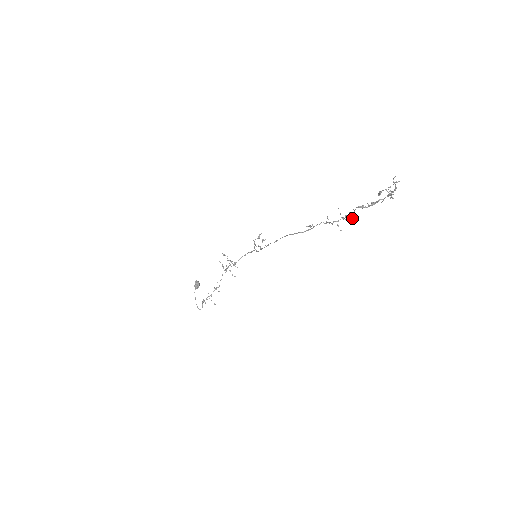
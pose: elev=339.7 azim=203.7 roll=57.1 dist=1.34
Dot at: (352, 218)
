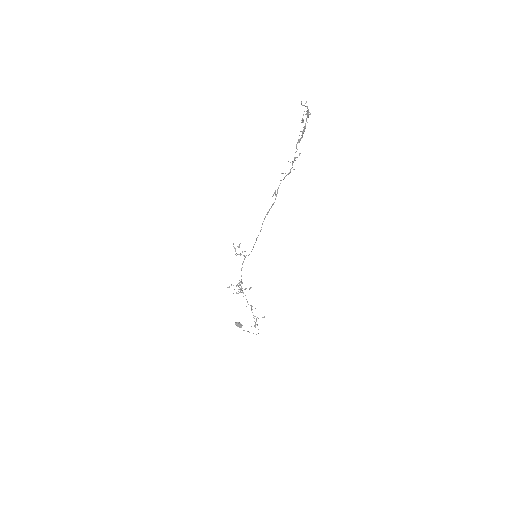
Dot at: occluded
